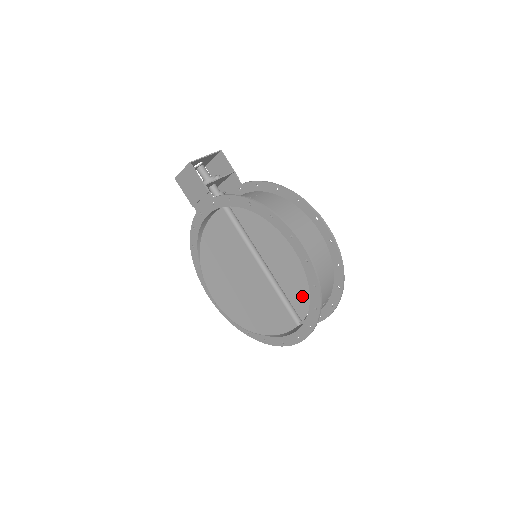
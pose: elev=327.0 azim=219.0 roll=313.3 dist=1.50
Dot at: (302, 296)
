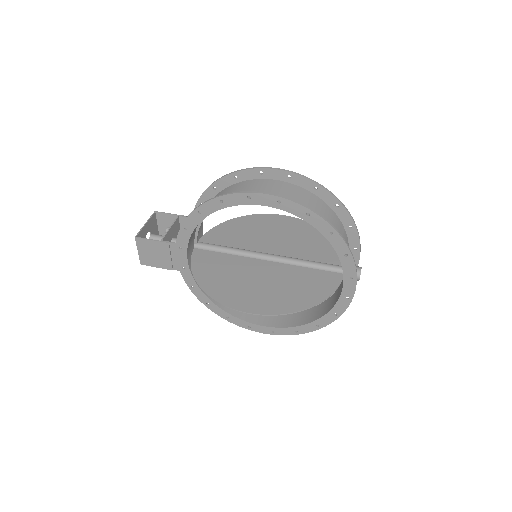
Dot at: (326, 251)
